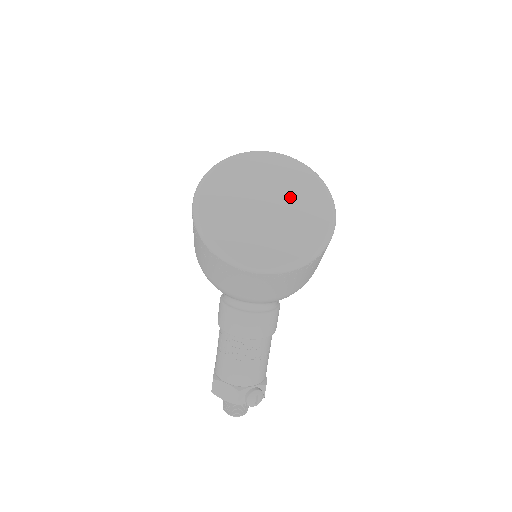
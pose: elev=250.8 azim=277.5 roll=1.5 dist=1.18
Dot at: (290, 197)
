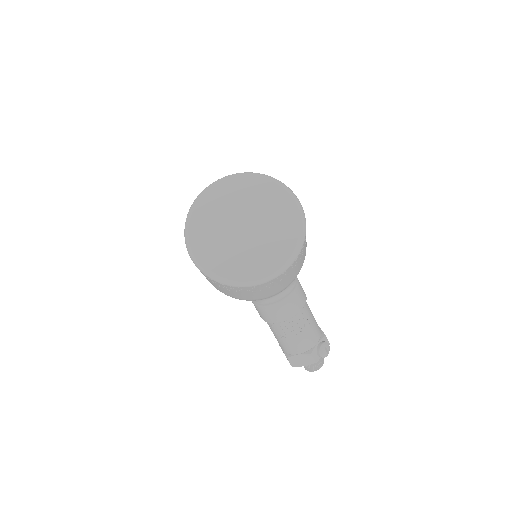
Dot at: (255, 207)
